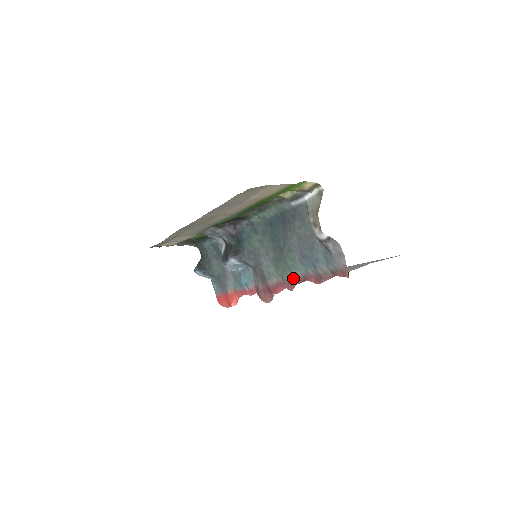
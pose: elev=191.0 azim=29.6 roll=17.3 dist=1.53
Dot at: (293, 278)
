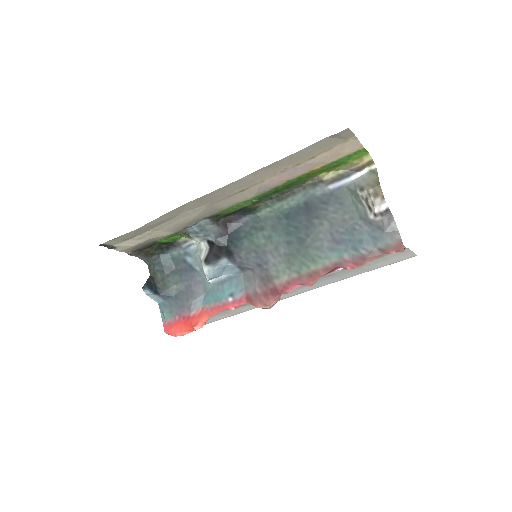
Dot at: (317, 269)
